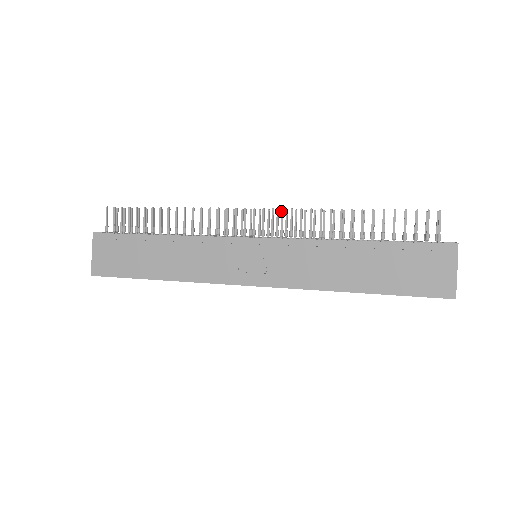
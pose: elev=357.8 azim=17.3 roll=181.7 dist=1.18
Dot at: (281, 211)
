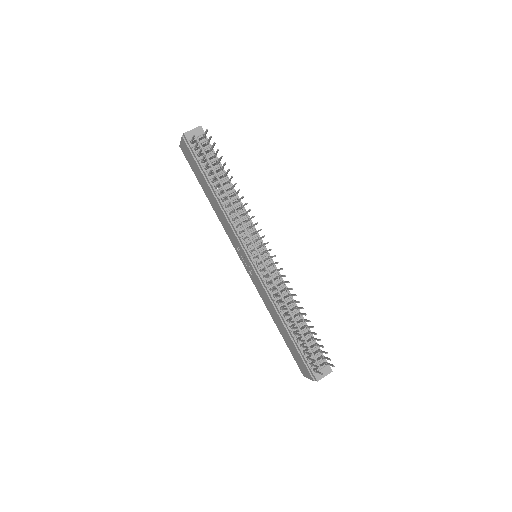
Dot at: (268, 276)
